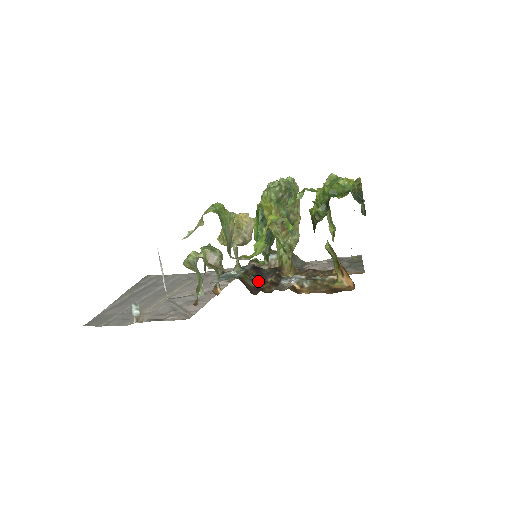
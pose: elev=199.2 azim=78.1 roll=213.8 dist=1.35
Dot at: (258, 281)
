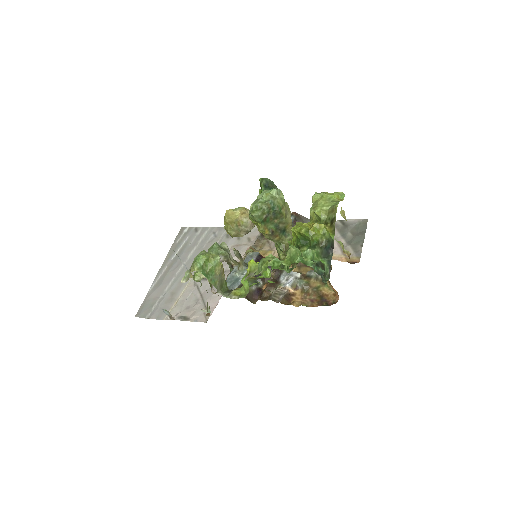
Dot at: (260, 280)
